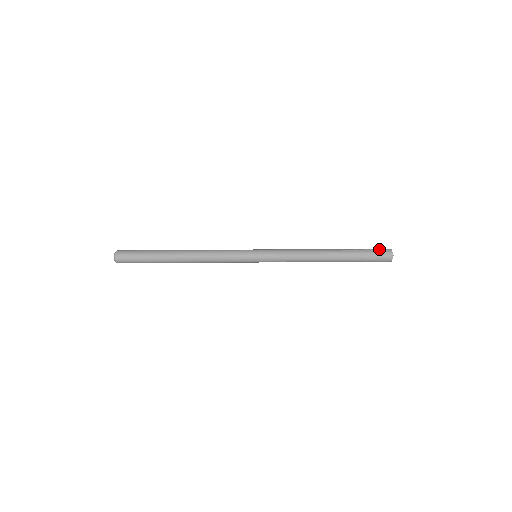
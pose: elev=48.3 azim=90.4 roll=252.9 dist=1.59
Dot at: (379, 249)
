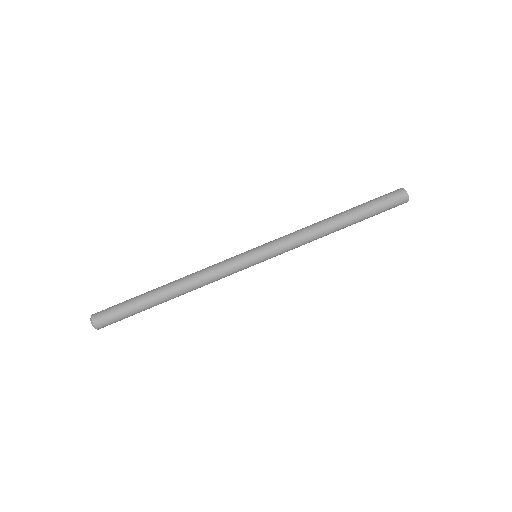
Dot at: occluded
